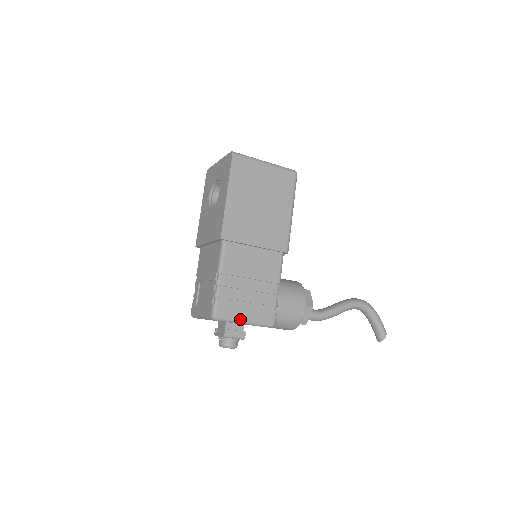
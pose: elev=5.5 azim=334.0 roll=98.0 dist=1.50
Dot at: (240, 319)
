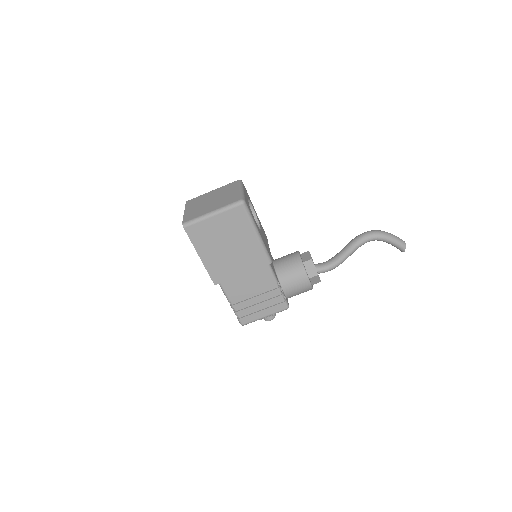
Dot at: (260, 318)
